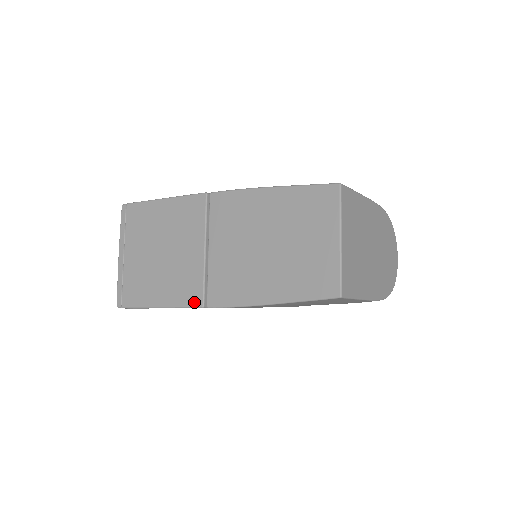
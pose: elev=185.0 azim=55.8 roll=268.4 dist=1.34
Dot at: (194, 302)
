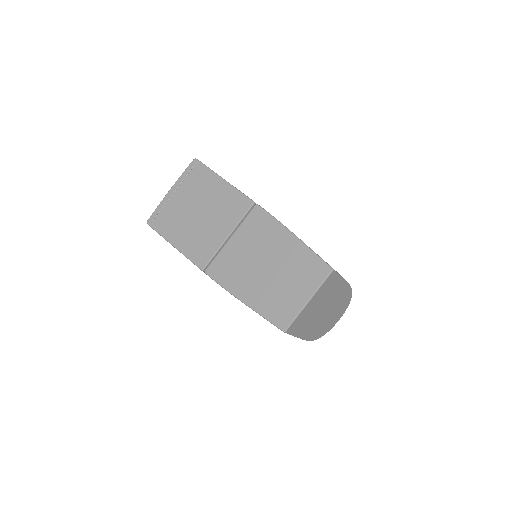
Dot at: (199, 263)
